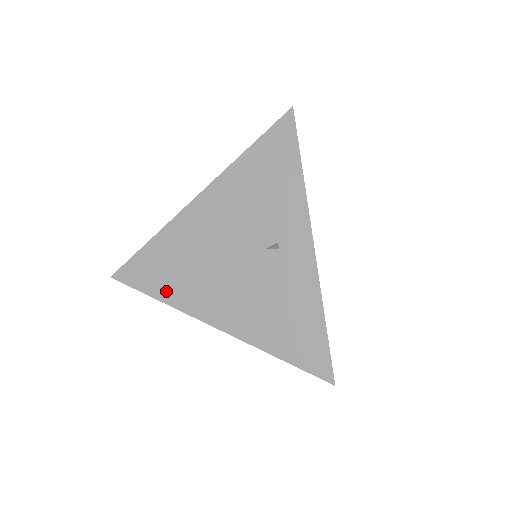
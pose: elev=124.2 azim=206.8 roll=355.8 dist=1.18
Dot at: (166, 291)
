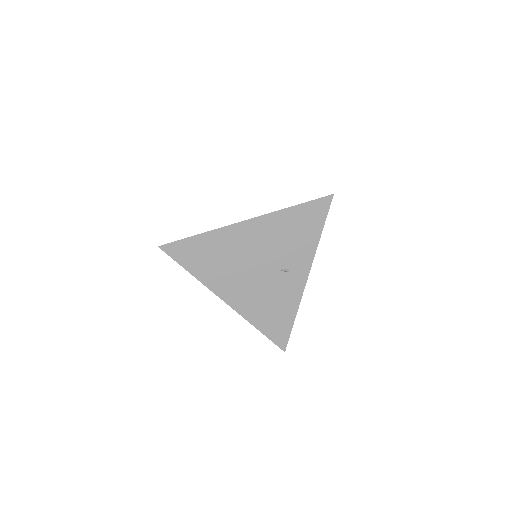
Dot at: (200, 271)
